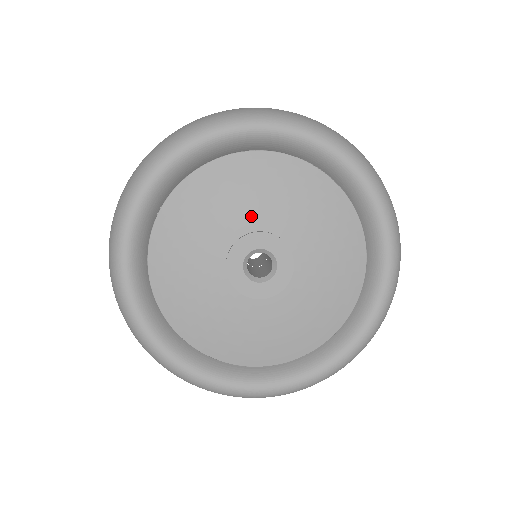
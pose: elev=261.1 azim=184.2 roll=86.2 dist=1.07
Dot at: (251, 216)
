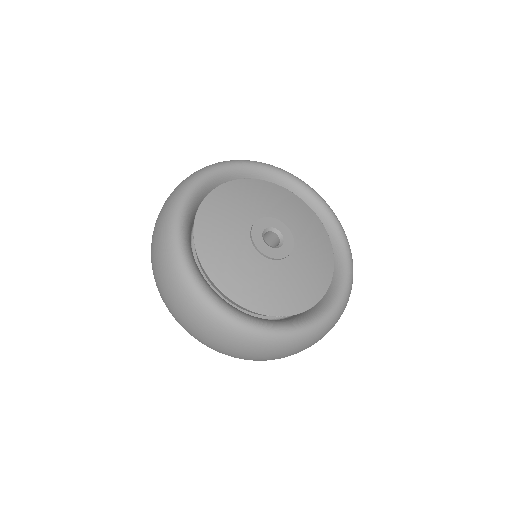
Dot at: (251, 212)
